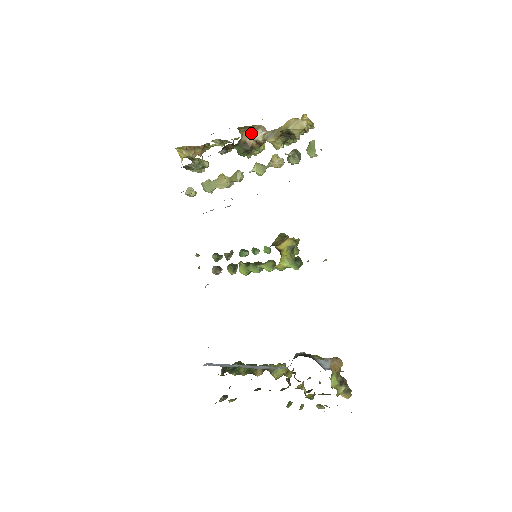
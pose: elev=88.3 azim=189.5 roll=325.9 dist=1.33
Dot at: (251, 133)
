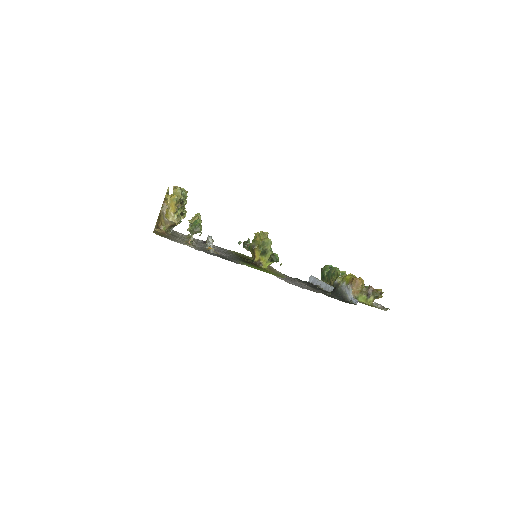
Dot at: (165, 221)
